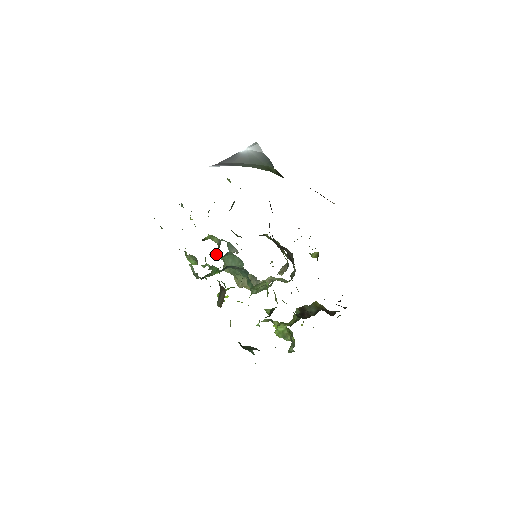
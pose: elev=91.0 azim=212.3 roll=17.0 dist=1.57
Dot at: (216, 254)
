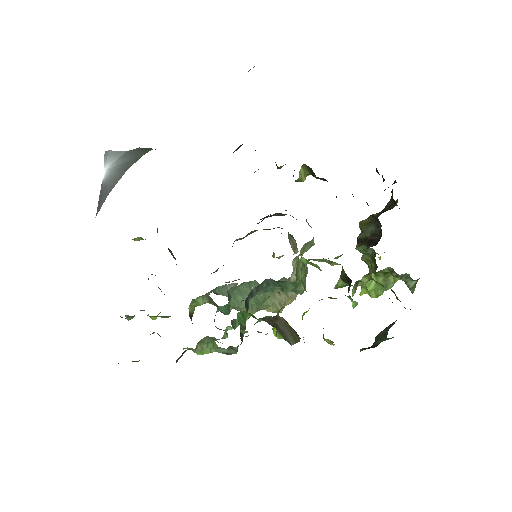
Dot at: (220, 310)
